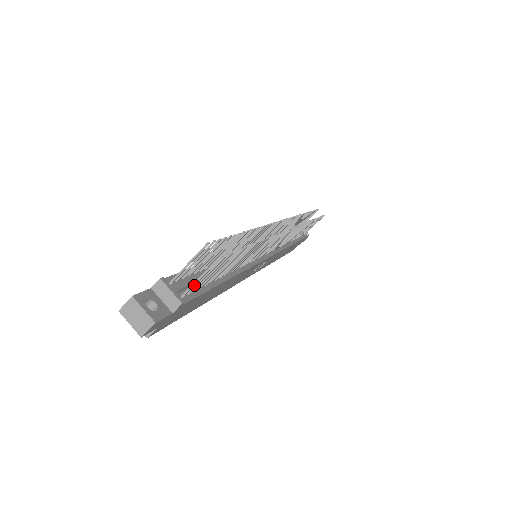
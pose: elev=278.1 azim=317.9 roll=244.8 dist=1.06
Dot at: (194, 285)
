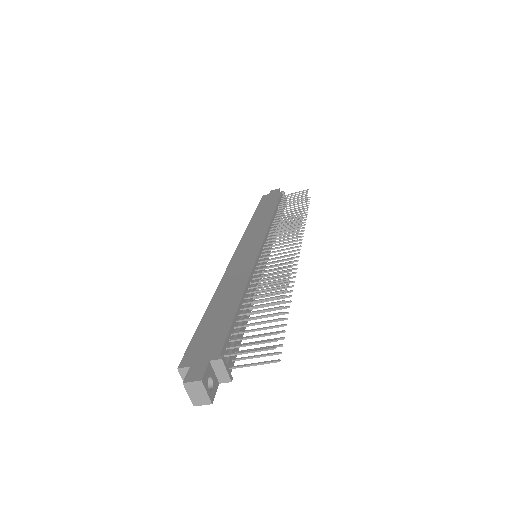
Dot at: (244, 366)
